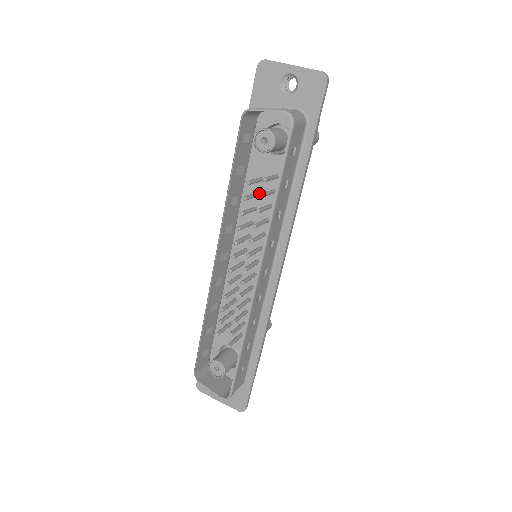
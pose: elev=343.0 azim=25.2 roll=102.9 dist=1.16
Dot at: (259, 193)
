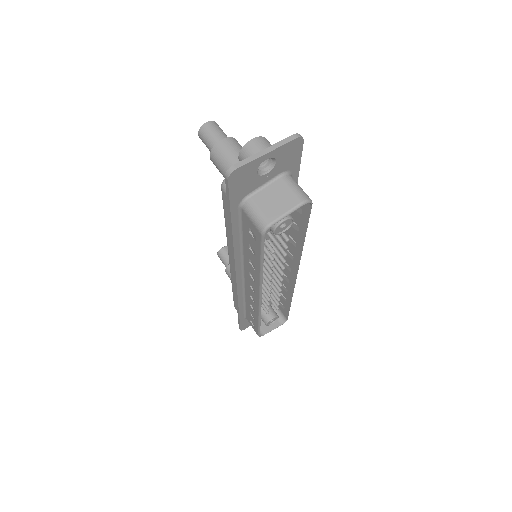
Dot at: occluded
